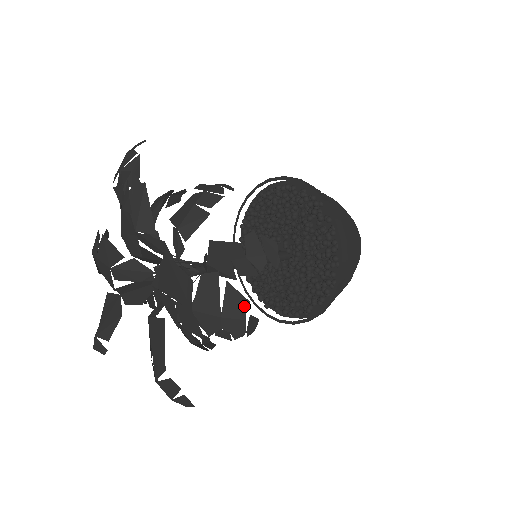
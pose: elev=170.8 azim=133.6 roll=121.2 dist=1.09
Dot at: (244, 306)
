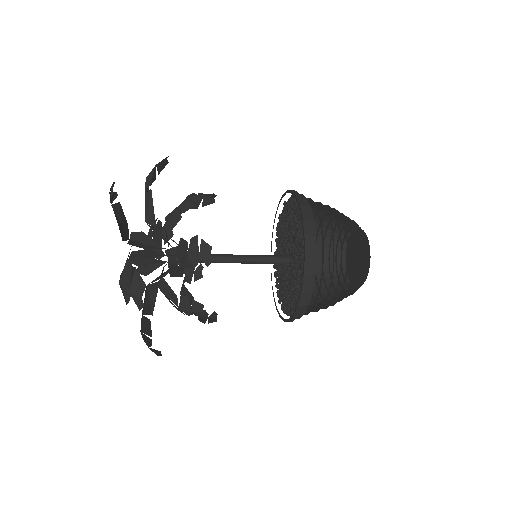
Dot at: (143, 288)
